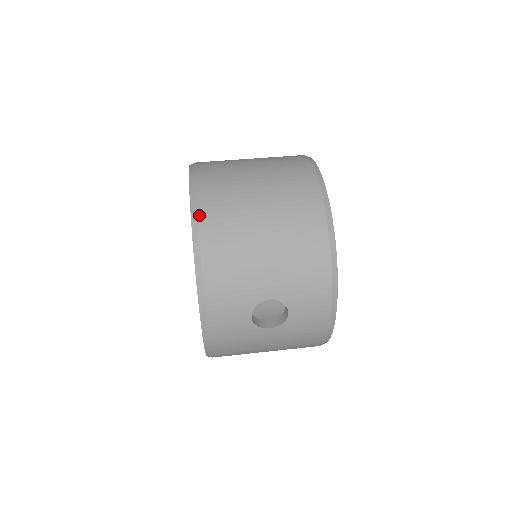
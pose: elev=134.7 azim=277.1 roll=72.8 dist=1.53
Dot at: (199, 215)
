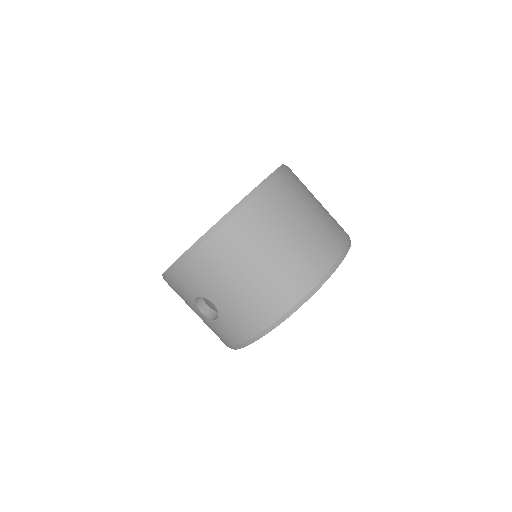
Dot at: (229, 221)
